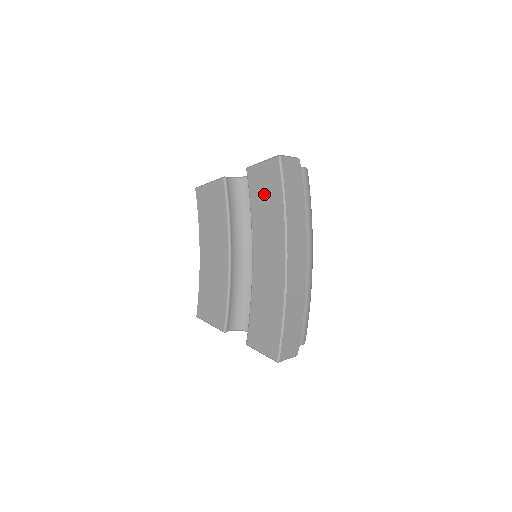
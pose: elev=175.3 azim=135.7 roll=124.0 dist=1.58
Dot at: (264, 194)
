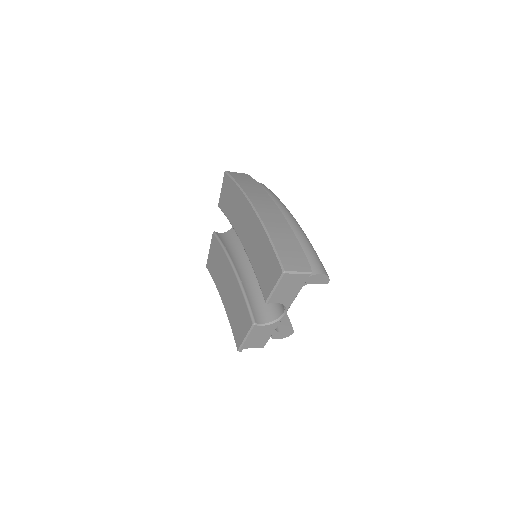
Dot at: (228, 199)
